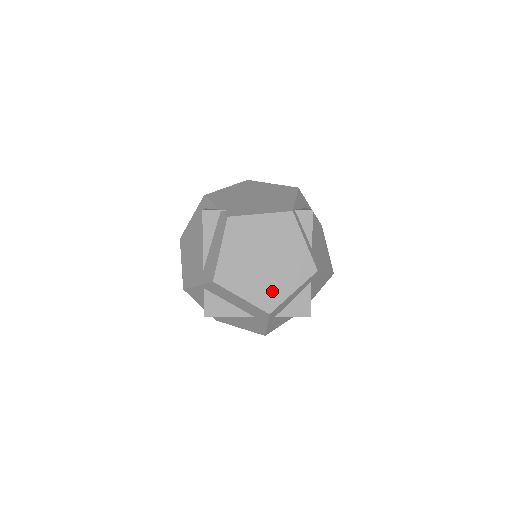
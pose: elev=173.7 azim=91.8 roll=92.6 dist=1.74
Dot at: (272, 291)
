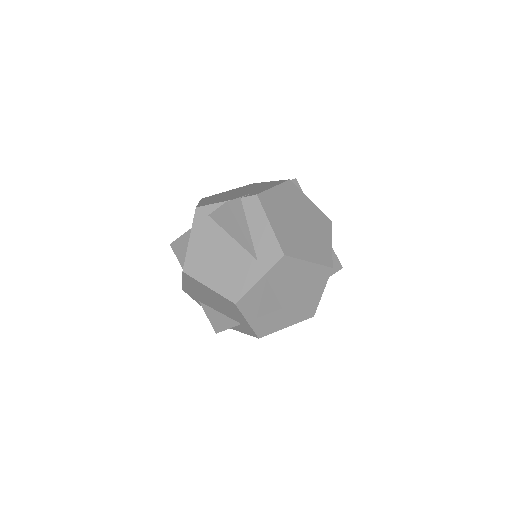
Dot at: (321, 248)
